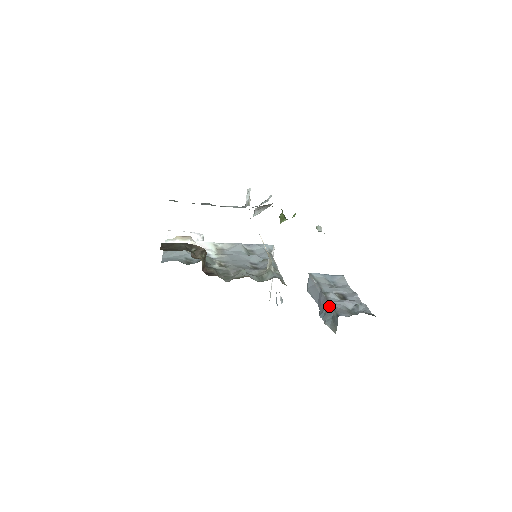
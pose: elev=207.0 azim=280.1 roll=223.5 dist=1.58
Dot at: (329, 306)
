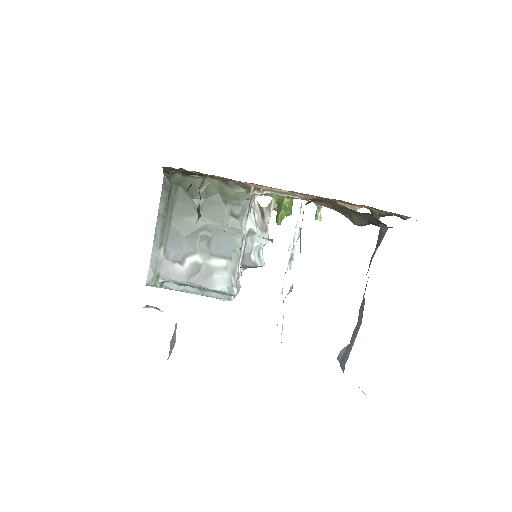
Dot at: occluded
